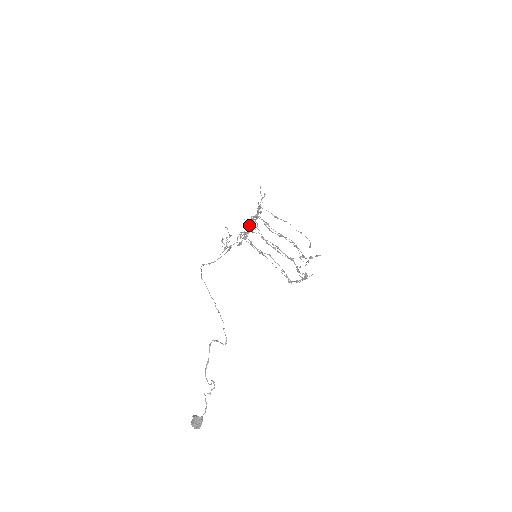
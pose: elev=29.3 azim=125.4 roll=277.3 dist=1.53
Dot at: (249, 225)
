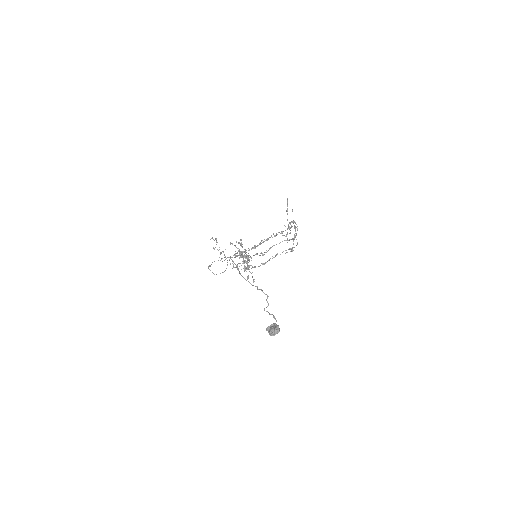
Dot at: occluded
